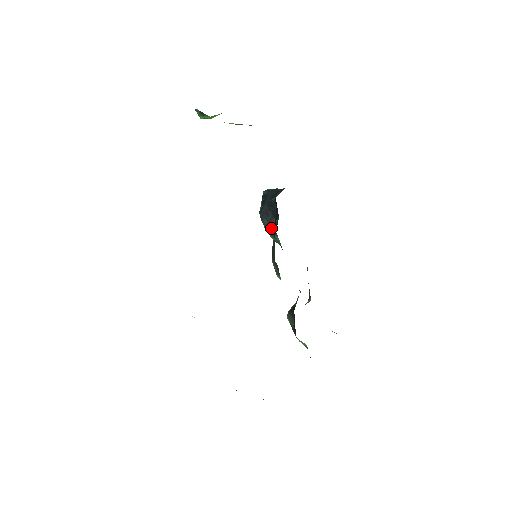
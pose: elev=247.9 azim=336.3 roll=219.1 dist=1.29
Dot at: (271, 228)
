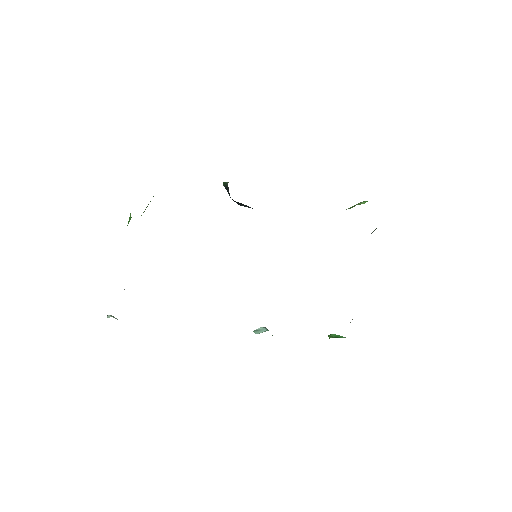
Dot at: occluded
